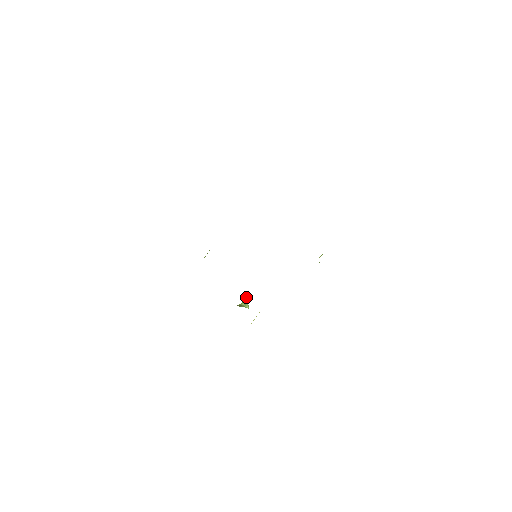
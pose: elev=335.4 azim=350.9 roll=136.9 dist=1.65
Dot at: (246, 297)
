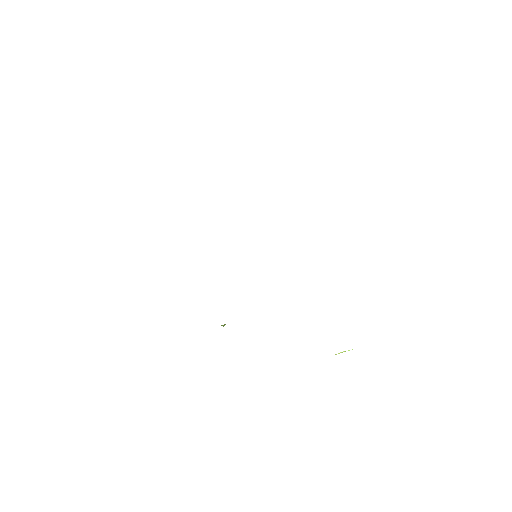
Dot at: occluded
